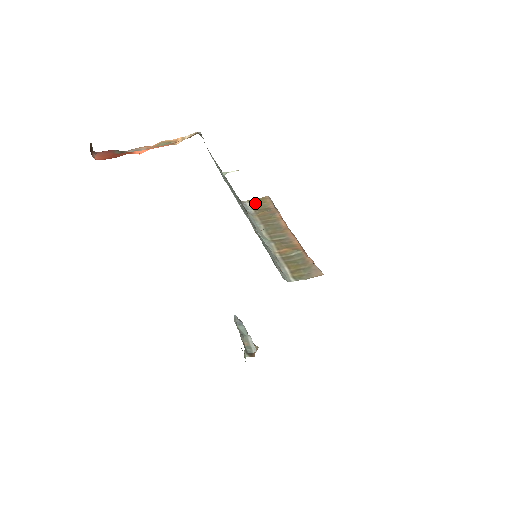
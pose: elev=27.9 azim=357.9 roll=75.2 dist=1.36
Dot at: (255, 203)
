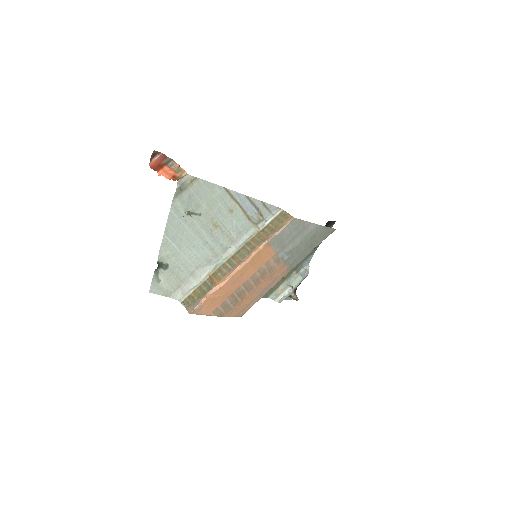
Dot at: (279, 218)
